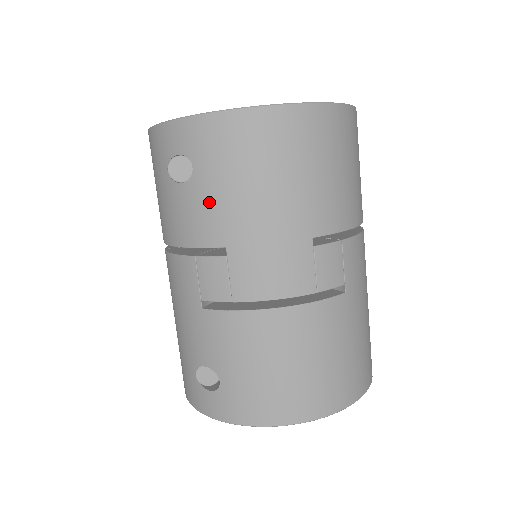
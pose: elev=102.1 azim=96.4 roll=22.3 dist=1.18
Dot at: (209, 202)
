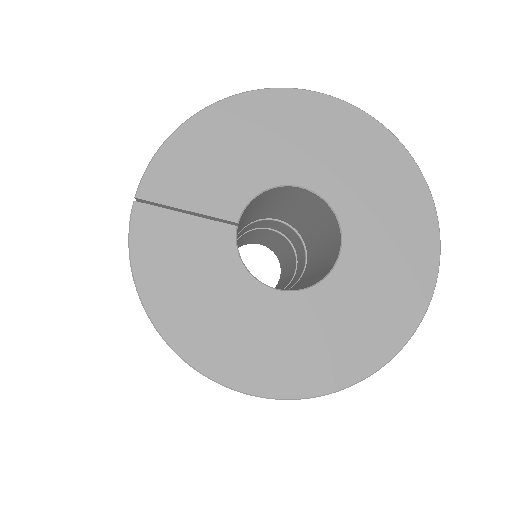
Dot at: occluded
